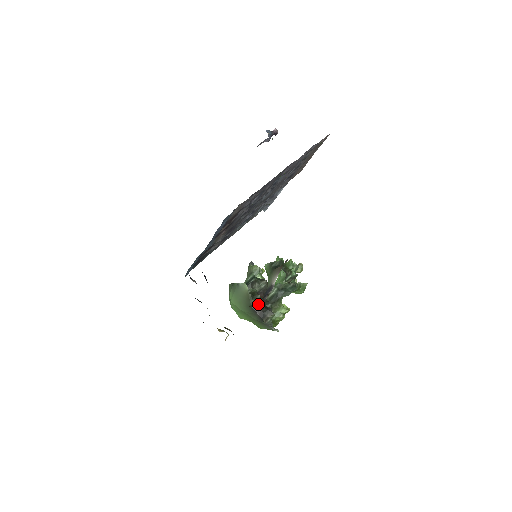
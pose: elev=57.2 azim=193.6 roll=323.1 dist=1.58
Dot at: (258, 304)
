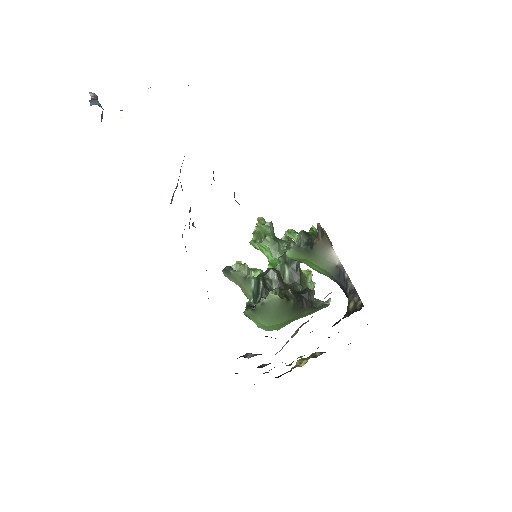
Dot at: (357, 299)
